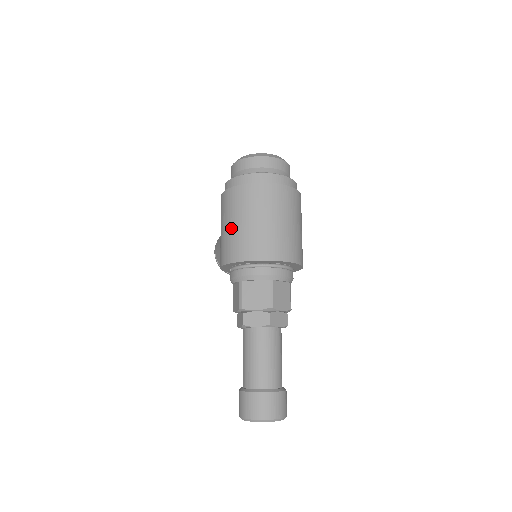
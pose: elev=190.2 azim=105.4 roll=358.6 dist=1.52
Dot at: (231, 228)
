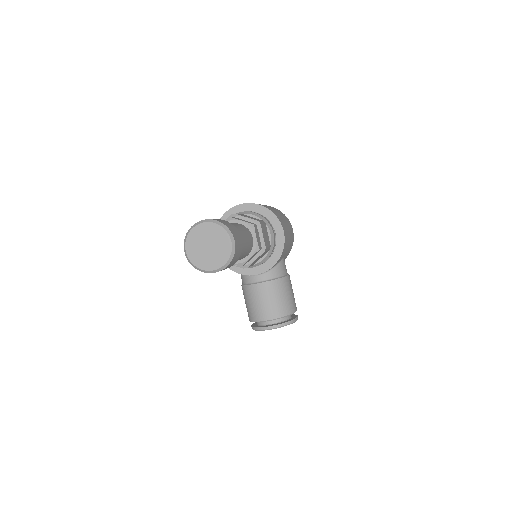
Dot at: occluded
